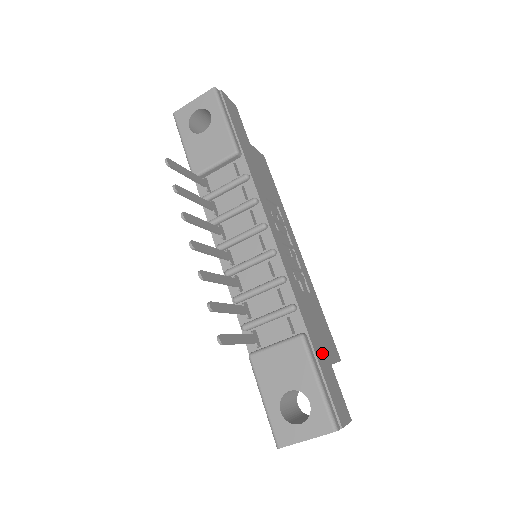
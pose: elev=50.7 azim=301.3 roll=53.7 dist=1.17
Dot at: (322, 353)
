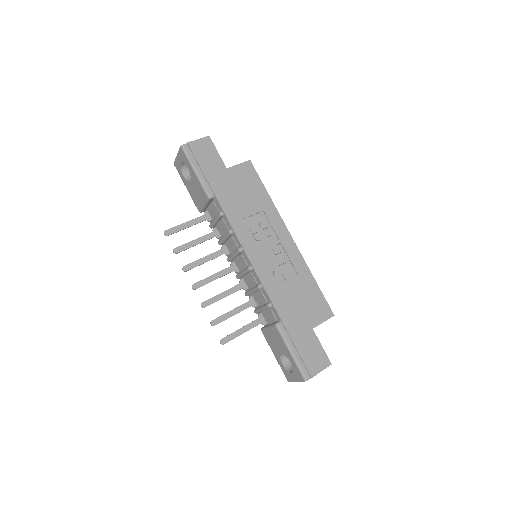
Dot at: (300, 327)
